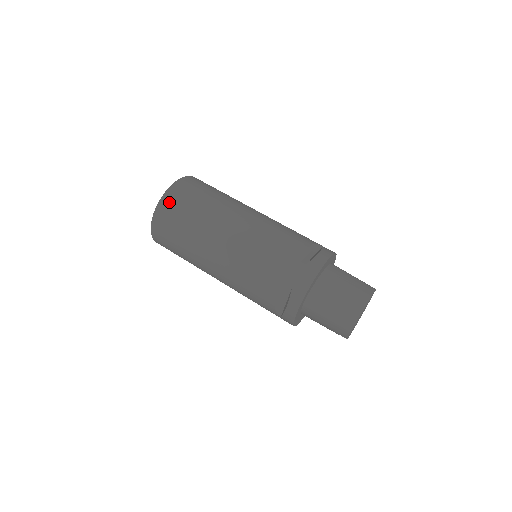
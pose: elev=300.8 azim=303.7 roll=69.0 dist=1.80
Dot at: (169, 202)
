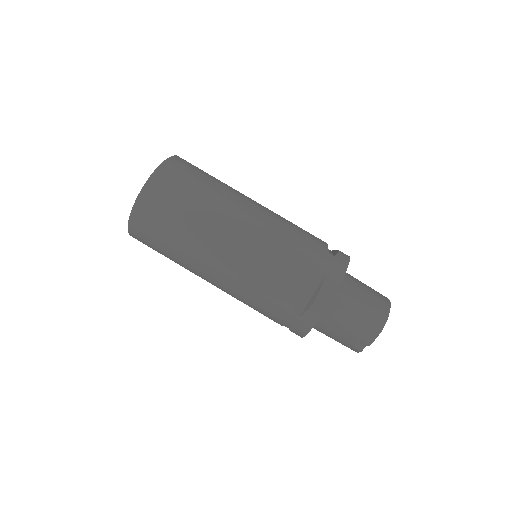
Dot at: (170, 171)
